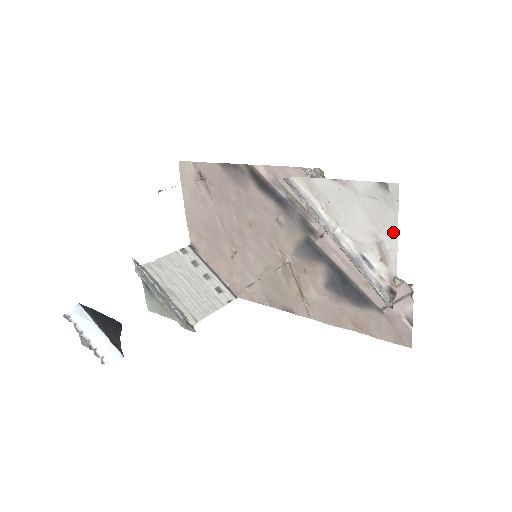
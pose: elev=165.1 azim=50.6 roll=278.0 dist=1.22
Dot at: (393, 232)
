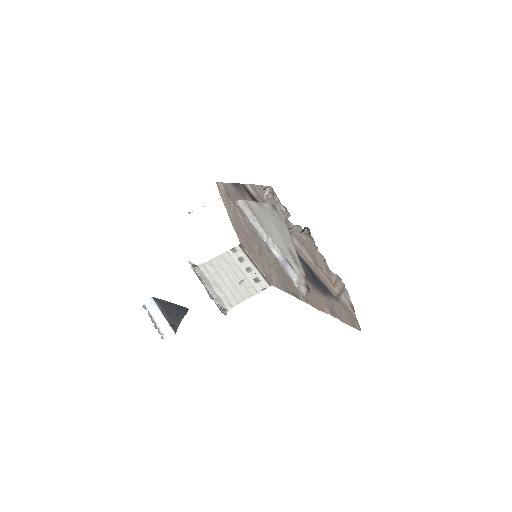
Dot at: (291, 242)
